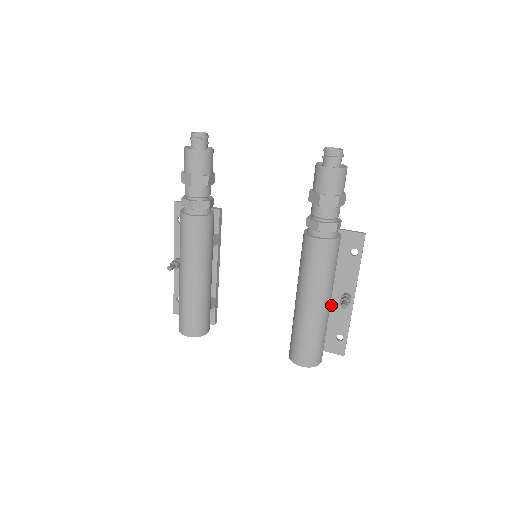
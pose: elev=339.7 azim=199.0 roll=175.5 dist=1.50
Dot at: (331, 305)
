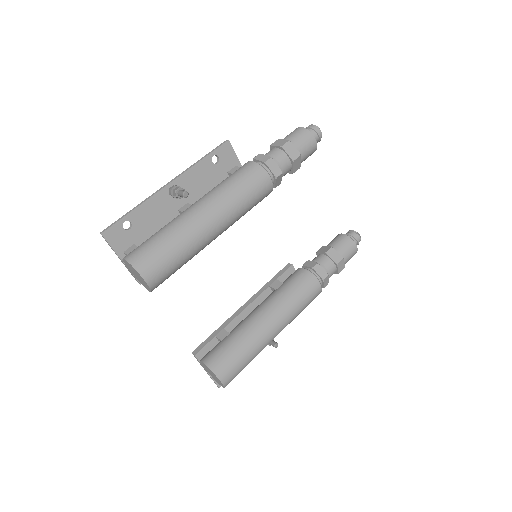
Dot at: occluded
